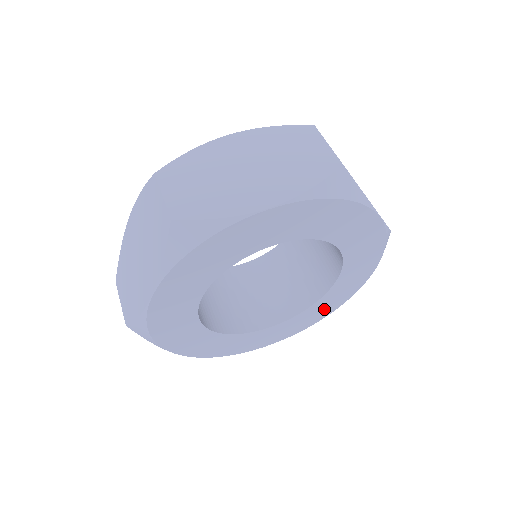
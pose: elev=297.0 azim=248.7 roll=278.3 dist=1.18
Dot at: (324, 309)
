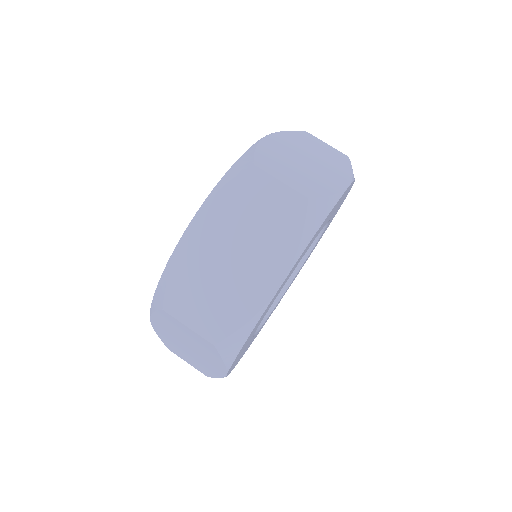
Dot at: (279, 301)
